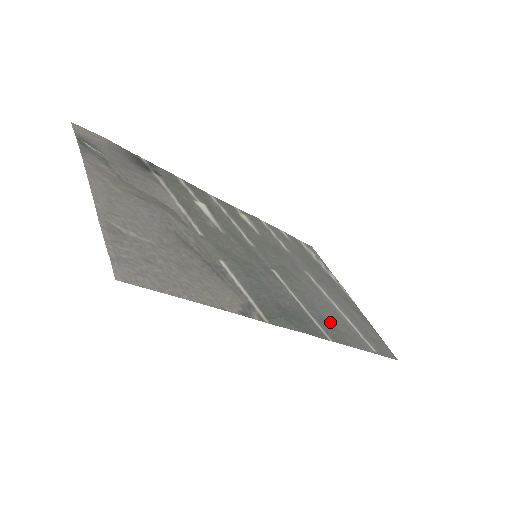
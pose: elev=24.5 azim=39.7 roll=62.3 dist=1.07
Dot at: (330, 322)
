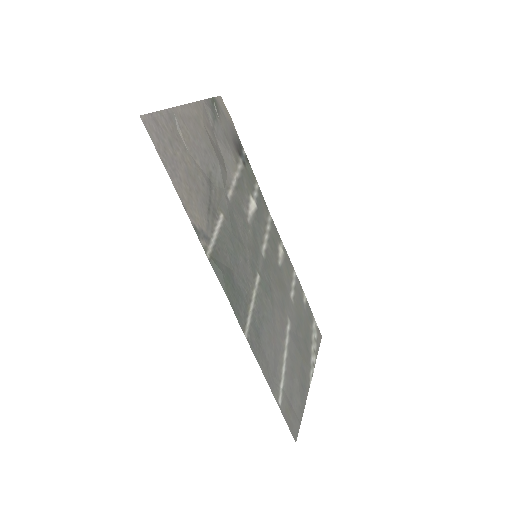
Dot at: (263, 341)
